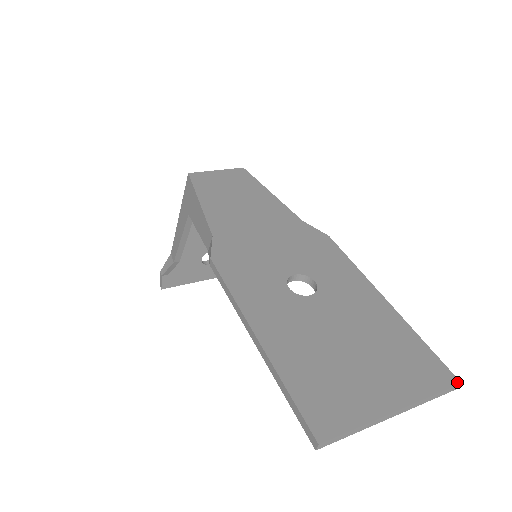
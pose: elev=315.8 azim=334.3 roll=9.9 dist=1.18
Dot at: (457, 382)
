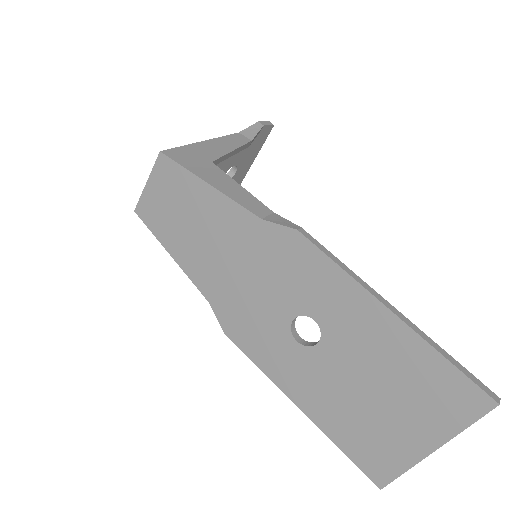
Dot at: (494, 405)
